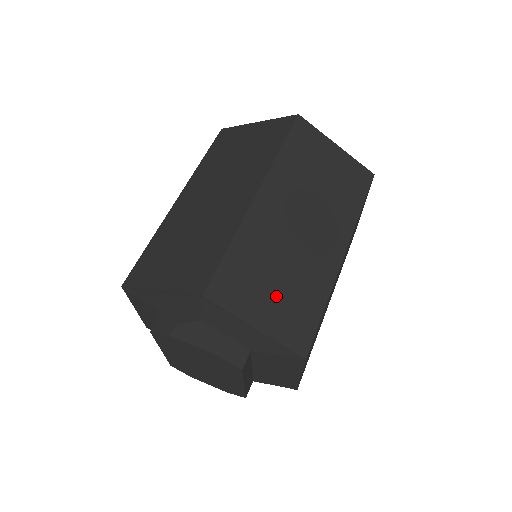
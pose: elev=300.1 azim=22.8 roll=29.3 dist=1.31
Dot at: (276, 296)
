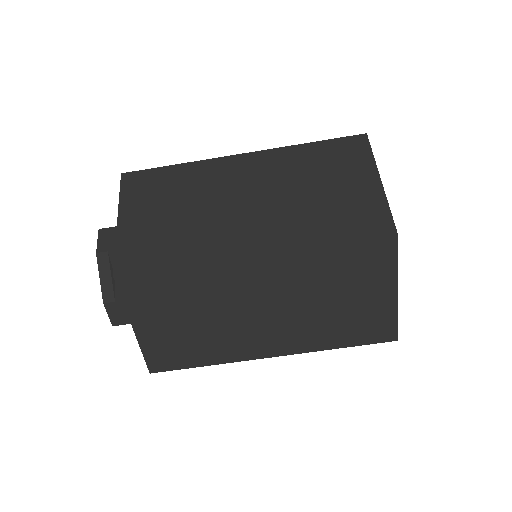
Dot at: (175, 326)
